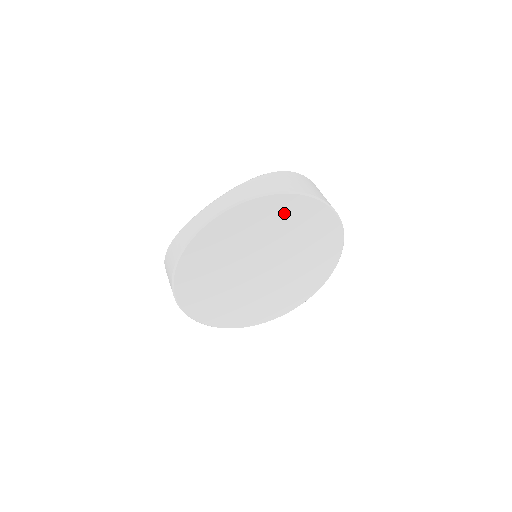
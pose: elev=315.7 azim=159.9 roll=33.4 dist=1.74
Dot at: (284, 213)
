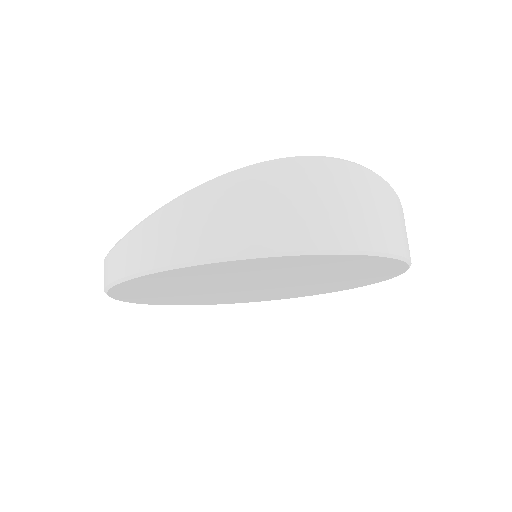
Dot at: (221, 270)
